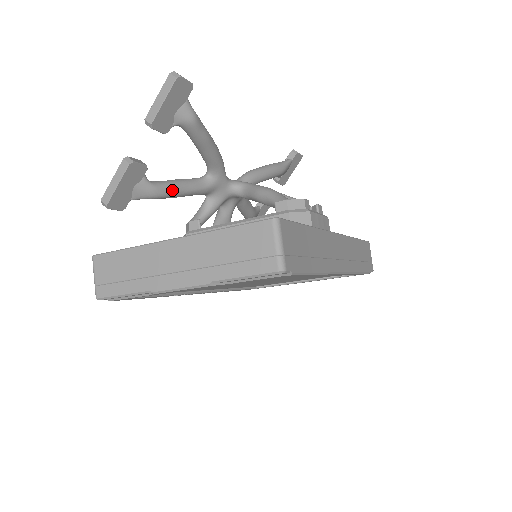
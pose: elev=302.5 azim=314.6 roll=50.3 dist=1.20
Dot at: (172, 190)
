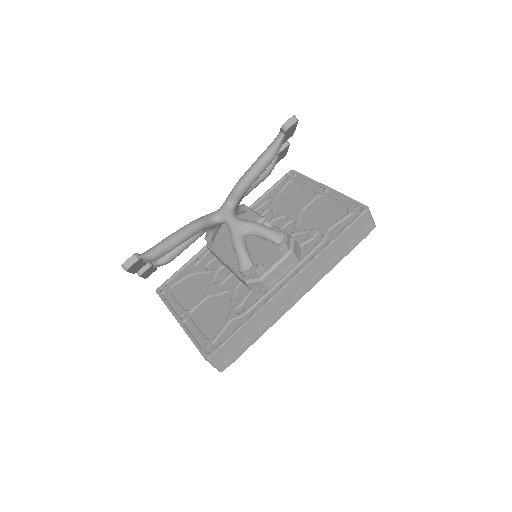
Dot at: (176, 255)
